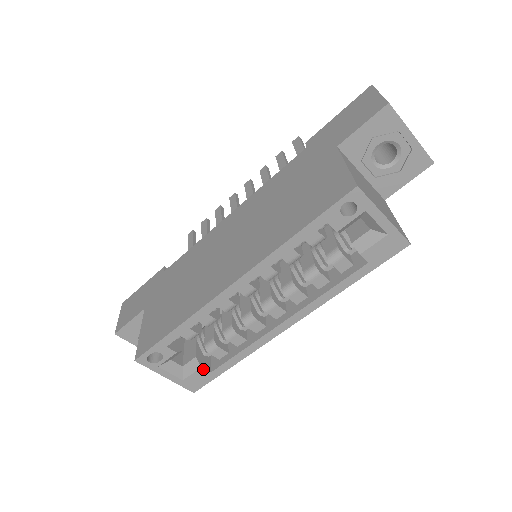
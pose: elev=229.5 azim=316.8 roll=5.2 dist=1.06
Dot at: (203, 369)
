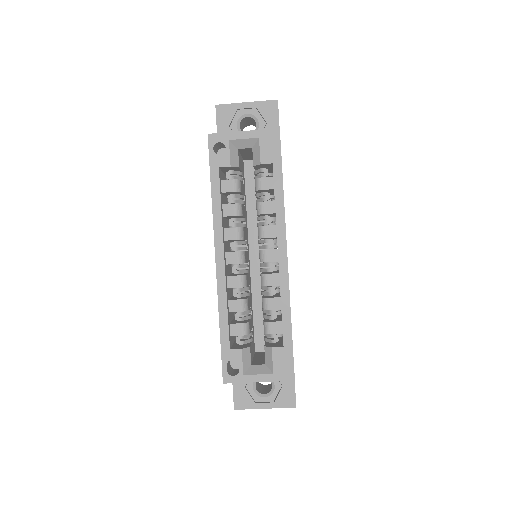
Dot at: (275, 349)
